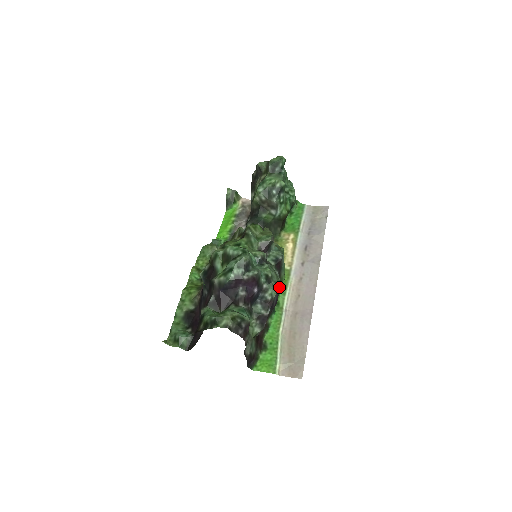
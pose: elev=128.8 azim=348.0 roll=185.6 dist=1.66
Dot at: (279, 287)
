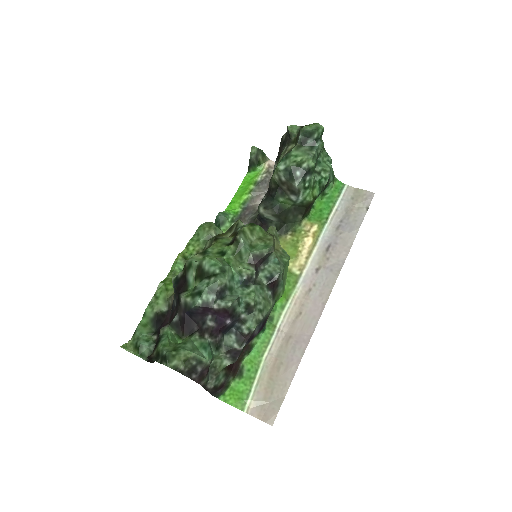
Dot at: (267, 312)
